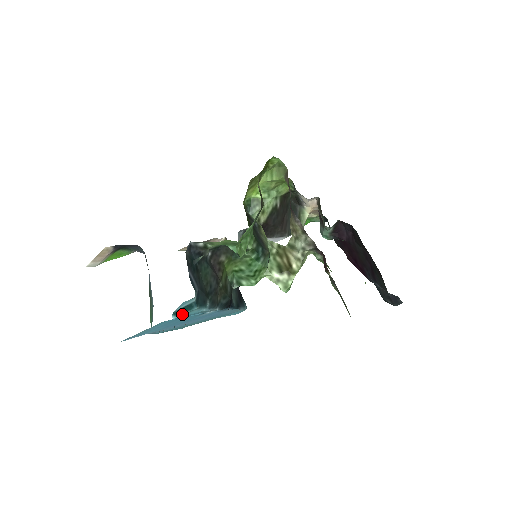
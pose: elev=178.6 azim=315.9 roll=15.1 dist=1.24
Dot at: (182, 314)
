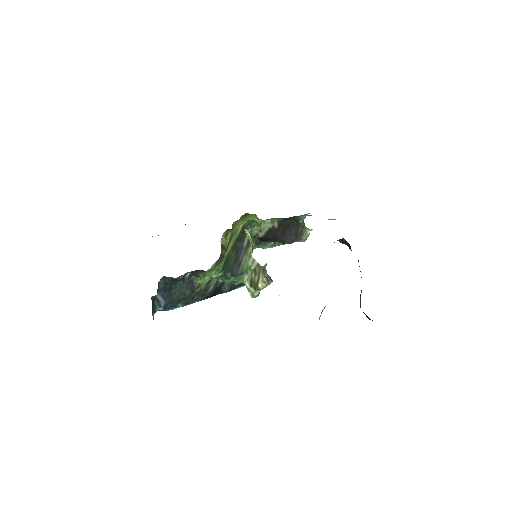
Dot at: occluded
